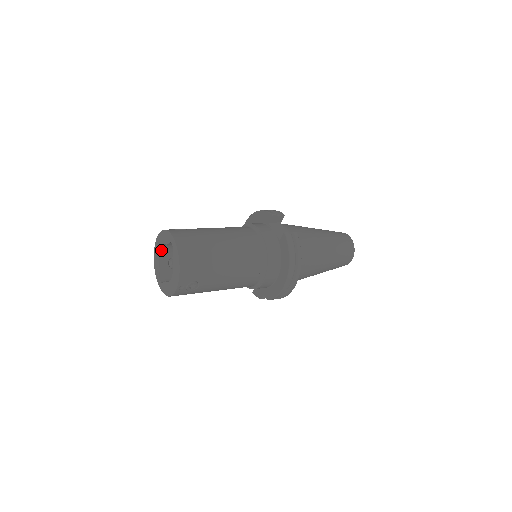
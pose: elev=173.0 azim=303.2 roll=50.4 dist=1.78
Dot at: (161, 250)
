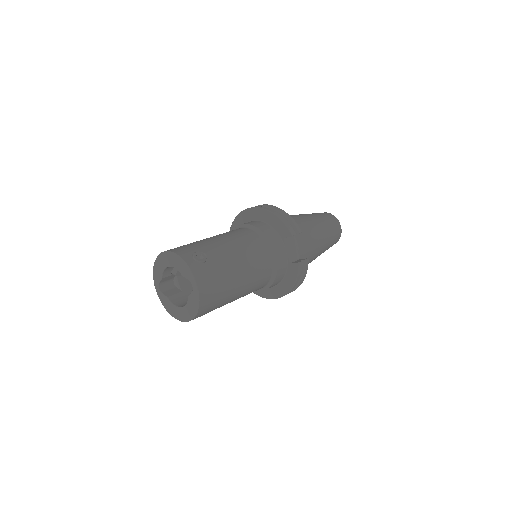
Dot at: (170, 266)
